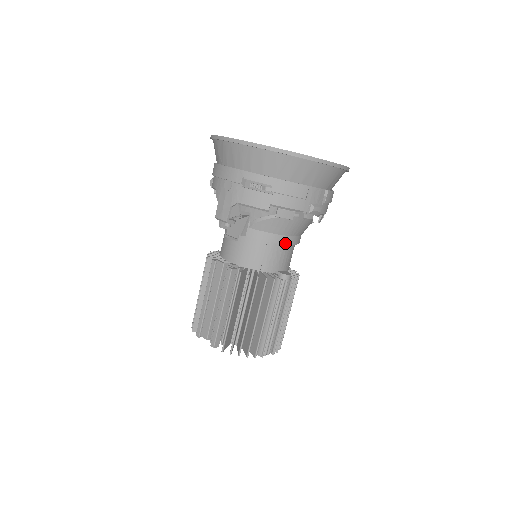
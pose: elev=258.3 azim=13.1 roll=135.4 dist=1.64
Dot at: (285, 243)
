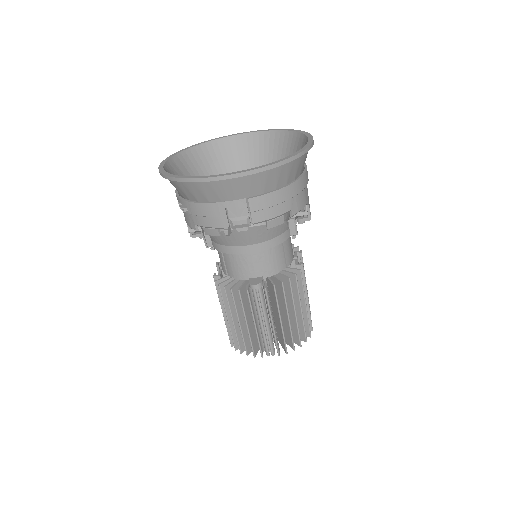
Dot at: (242, 253)
